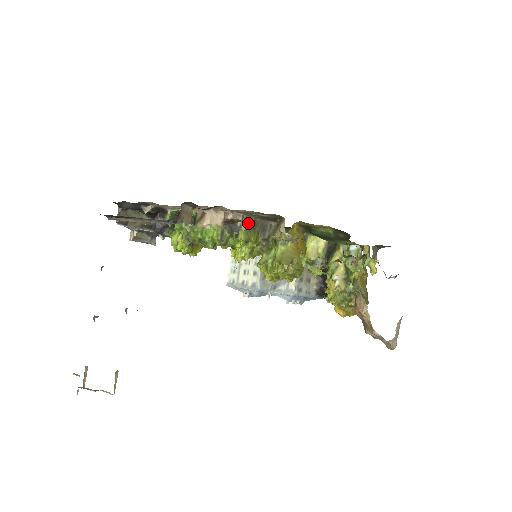
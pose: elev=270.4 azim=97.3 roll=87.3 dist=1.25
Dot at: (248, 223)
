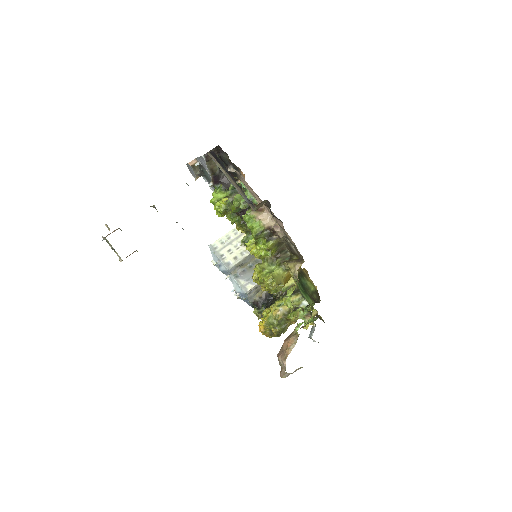
Dot at: (279, 241)
